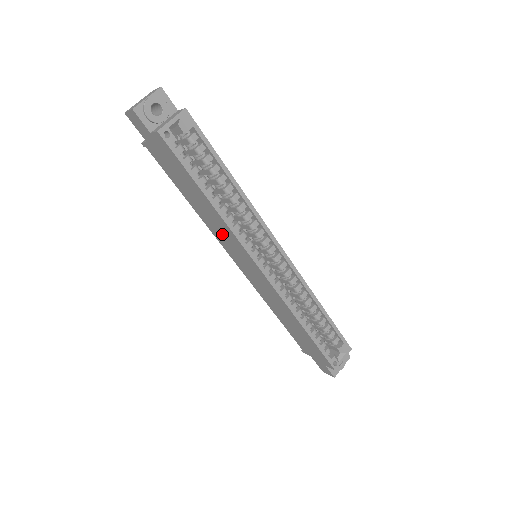
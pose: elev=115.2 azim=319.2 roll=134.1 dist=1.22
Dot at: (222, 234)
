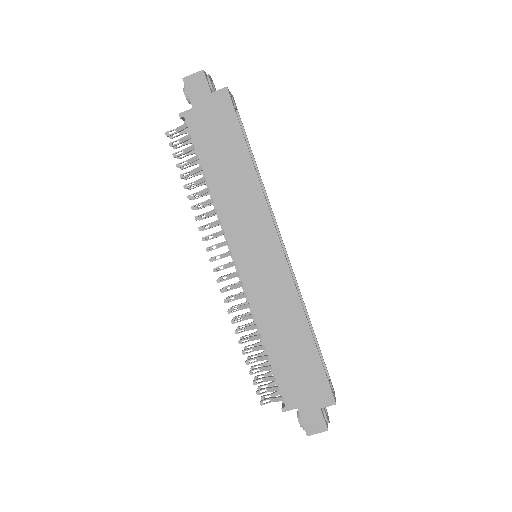
Dot at: (241, 211)
